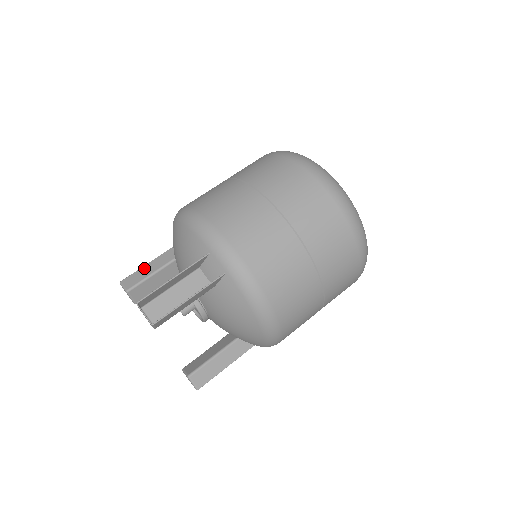
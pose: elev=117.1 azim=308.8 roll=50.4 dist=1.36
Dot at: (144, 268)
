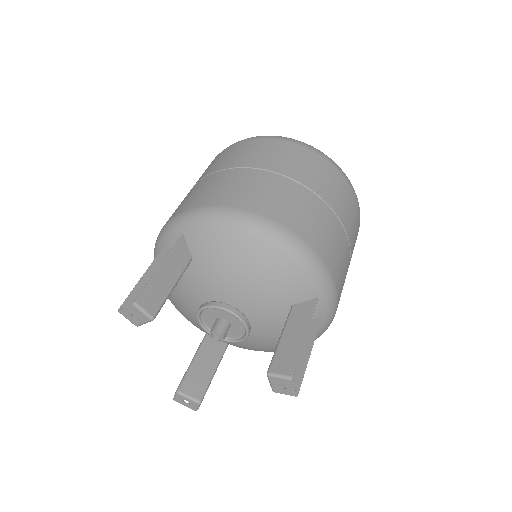
Dot at: occluded
